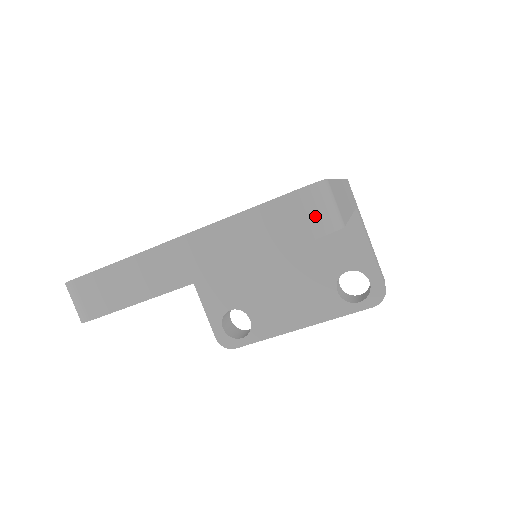
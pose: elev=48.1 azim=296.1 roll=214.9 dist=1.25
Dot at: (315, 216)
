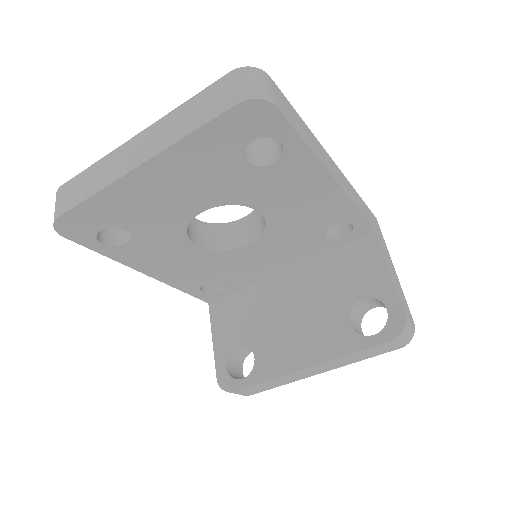
Dot at: (243, 86)
